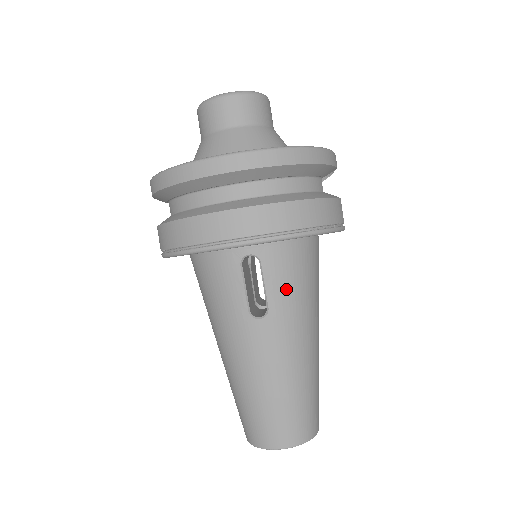
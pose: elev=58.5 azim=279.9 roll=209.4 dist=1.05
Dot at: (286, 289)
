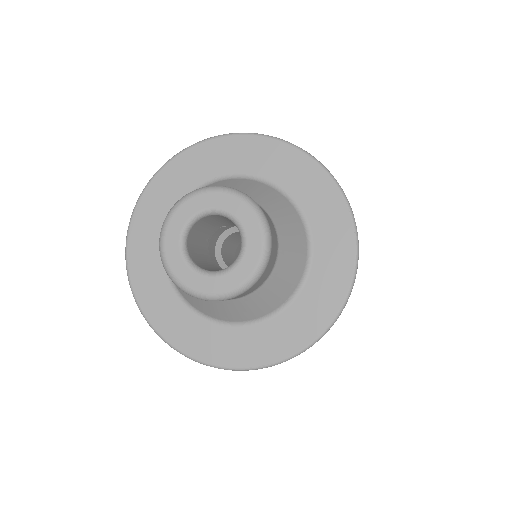
Dot at: occluded
